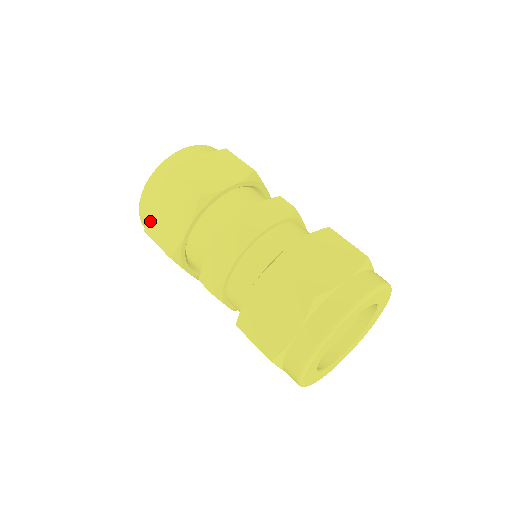
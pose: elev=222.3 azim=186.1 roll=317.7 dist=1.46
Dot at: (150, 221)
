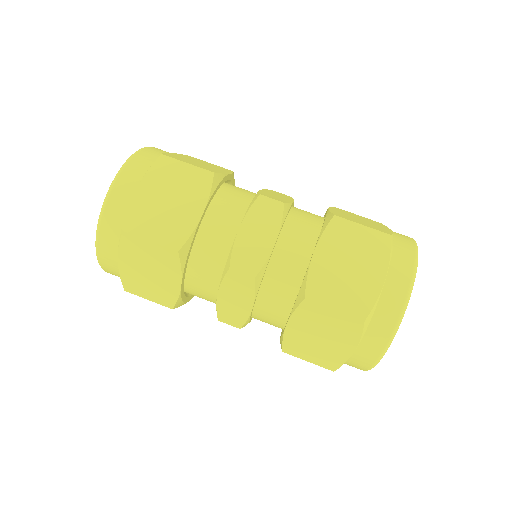
Dot at: (126, 281)
